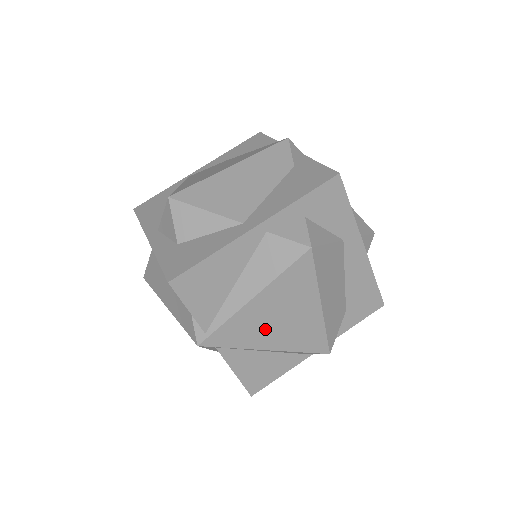
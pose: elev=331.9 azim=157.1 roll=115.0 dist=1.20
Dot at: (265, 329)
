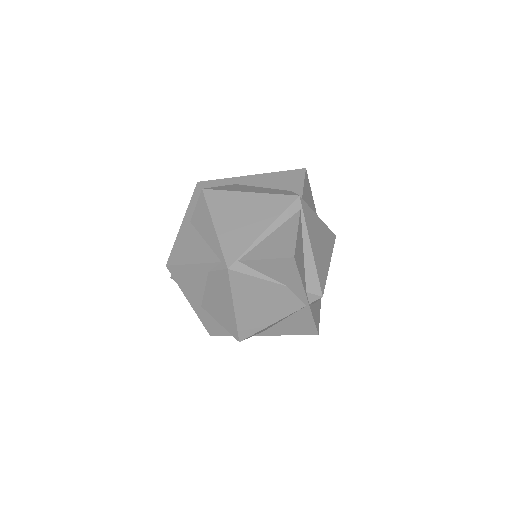
Dot at: (315, 236)
